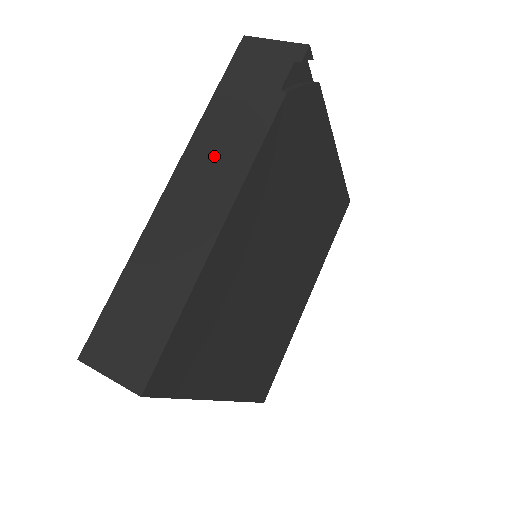
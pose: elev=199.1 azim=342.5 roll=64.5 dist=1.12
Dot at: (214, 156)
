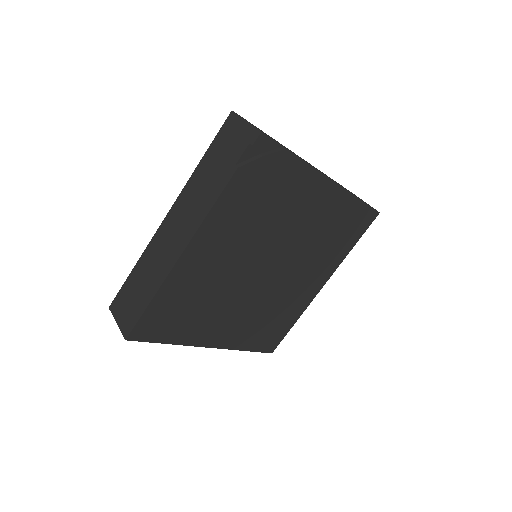
Dot at: (191, 203)
